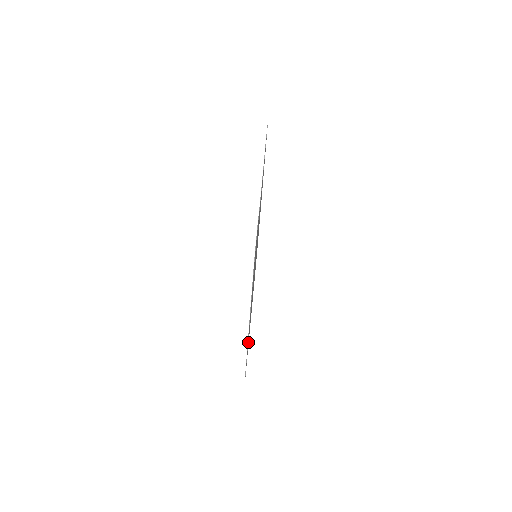
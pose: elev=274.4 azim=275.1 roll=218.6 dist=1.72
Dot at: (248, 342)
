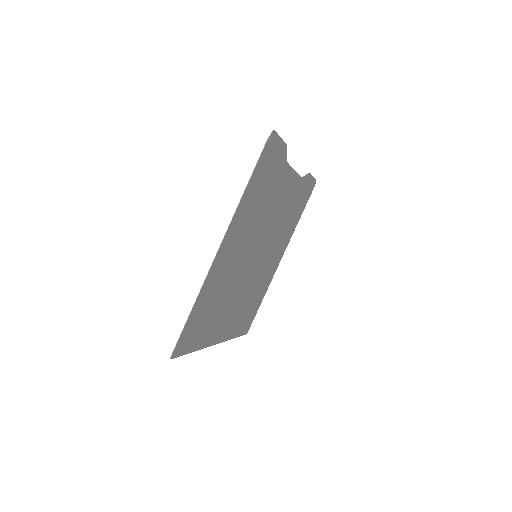
Dot at: (200, 322)
